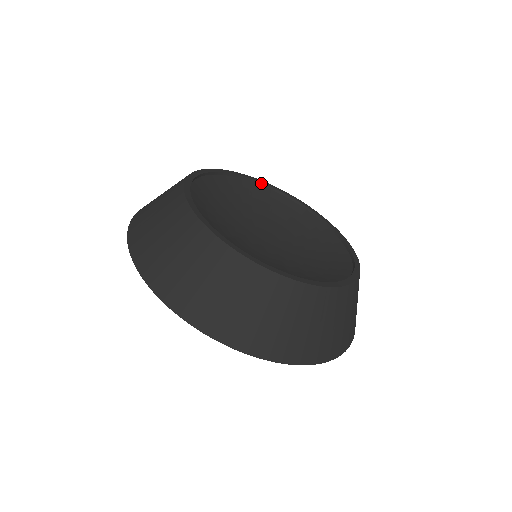
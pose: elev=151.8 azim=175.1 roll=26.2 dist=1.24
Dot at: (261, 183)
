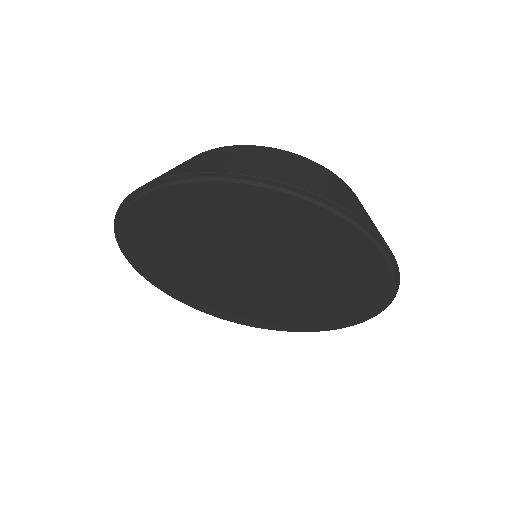
Dot at: occluded
